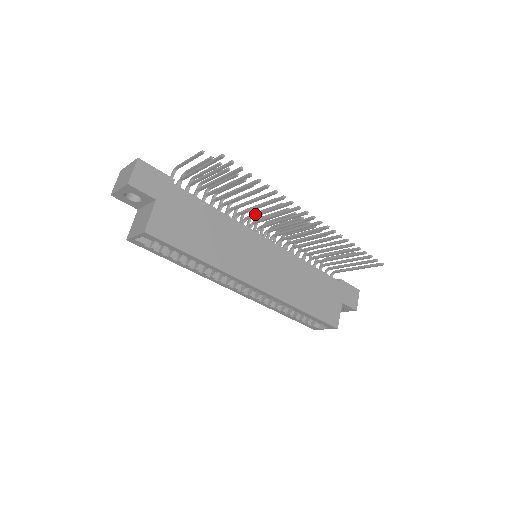
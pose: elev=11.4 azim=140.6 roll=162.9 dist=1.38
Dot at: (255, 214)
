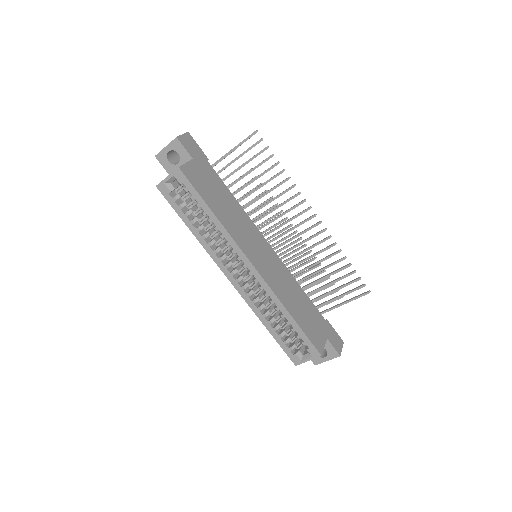
Dot at: (264, 214)
